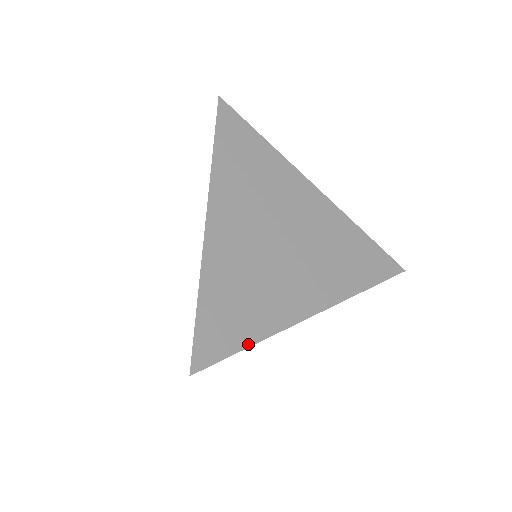
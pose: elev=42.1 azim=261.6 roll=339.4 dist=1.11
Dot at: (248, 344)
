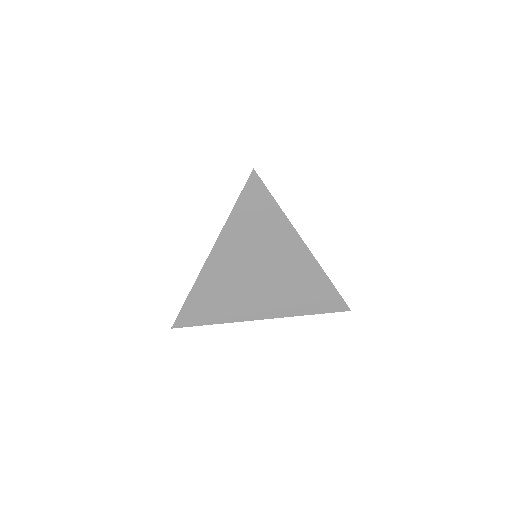
Dot at: (277, 203)
